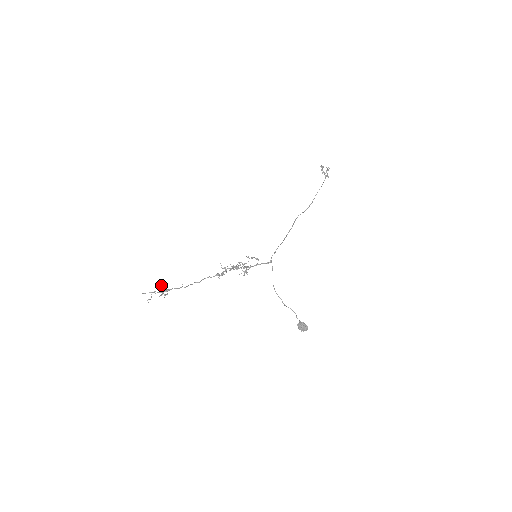
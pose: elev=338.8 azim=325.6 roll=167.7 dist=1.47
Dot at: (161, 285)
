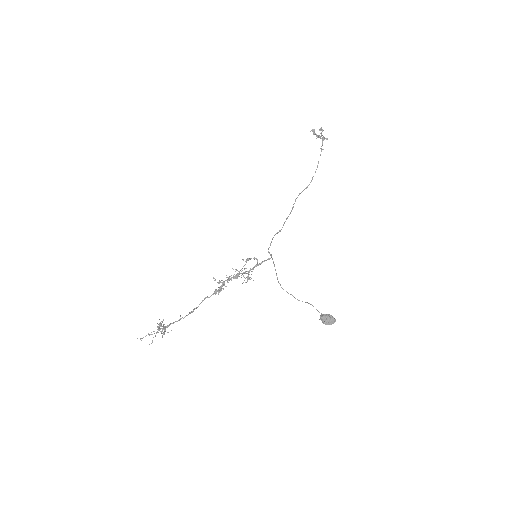
Dot at: (158, 324)
